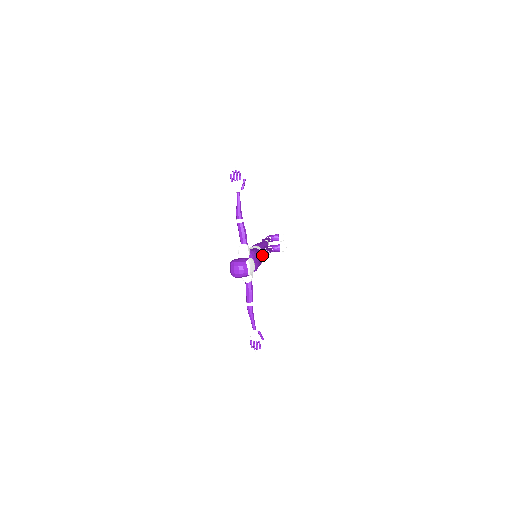
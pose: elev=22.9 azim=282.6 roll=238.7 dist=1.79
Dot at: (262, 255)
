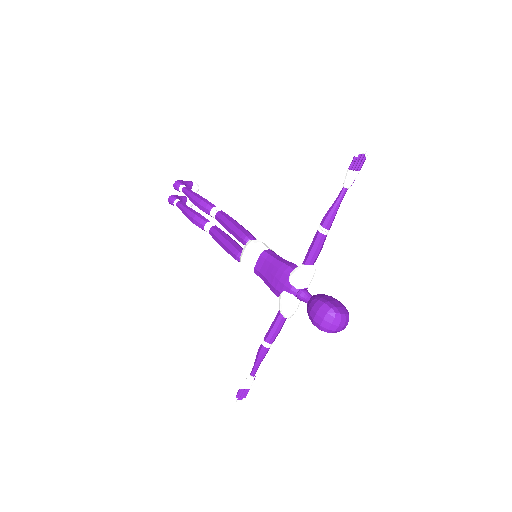
Dot at: occluded
